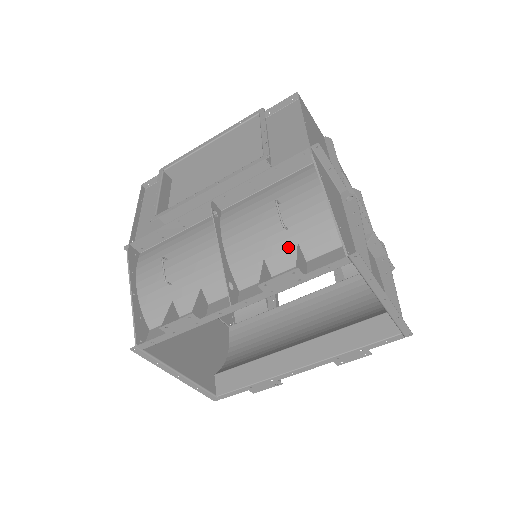
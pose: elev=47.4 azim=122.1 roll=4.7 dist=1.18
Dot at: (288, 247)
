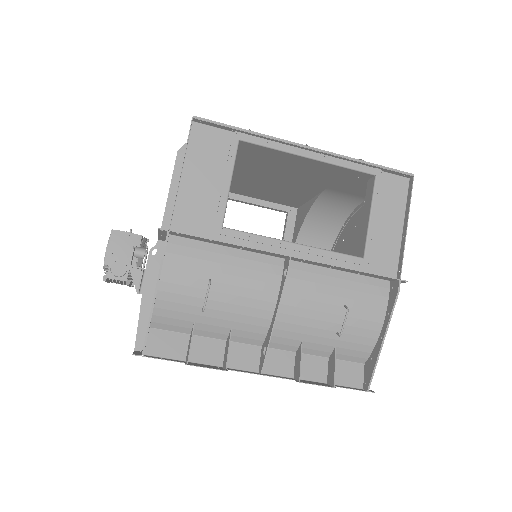
Dot at: (327, 344)
